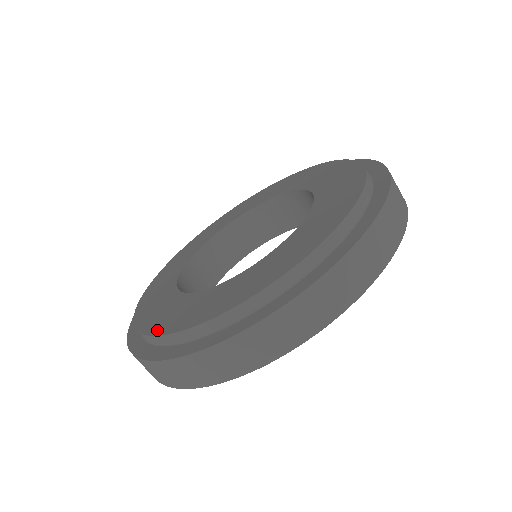
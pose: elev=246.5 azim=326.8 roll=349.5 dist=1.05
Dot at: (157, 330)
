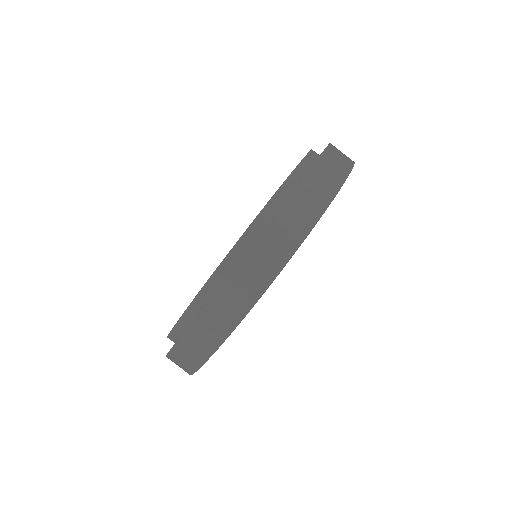
Dot at: occluded
